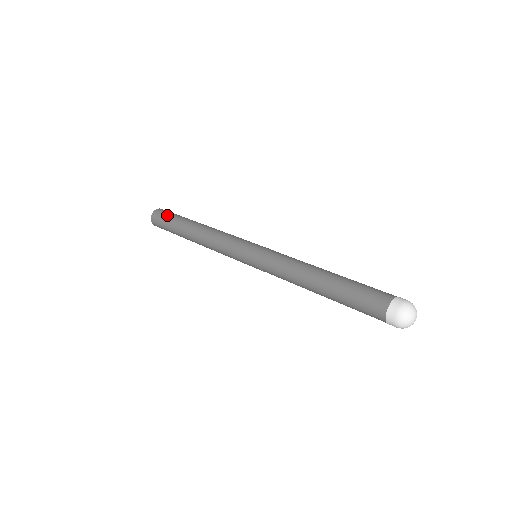
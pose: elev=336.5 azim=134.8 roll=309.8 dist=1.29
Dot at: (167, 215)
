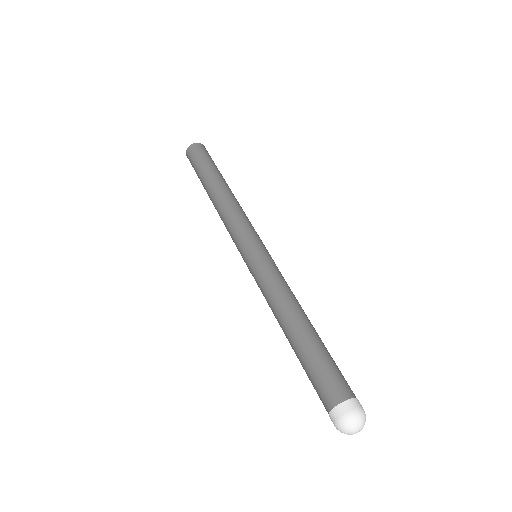
Dot at: (193, 167)
